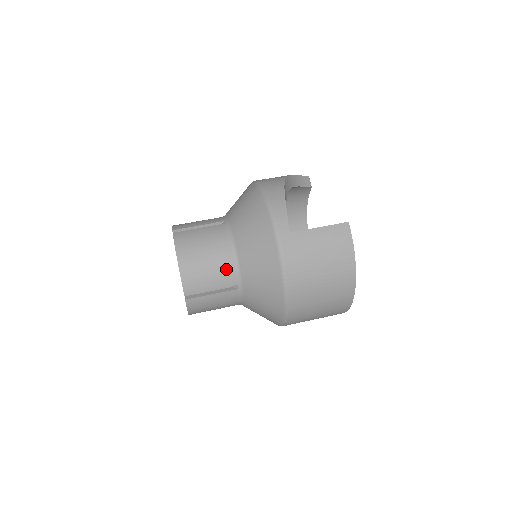
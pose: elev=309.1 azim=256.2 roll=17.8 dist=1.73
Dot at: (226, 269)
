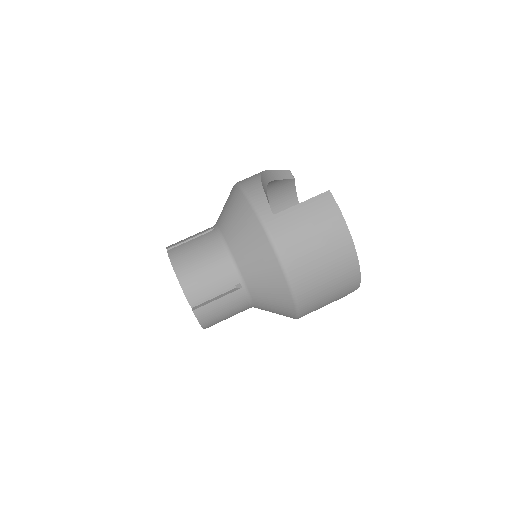
Dot at: (224, 270)
